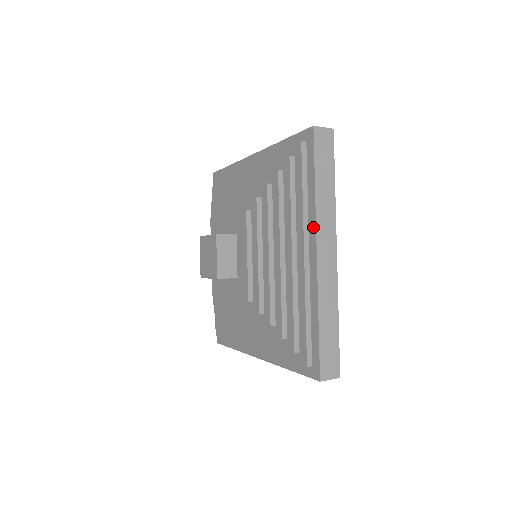
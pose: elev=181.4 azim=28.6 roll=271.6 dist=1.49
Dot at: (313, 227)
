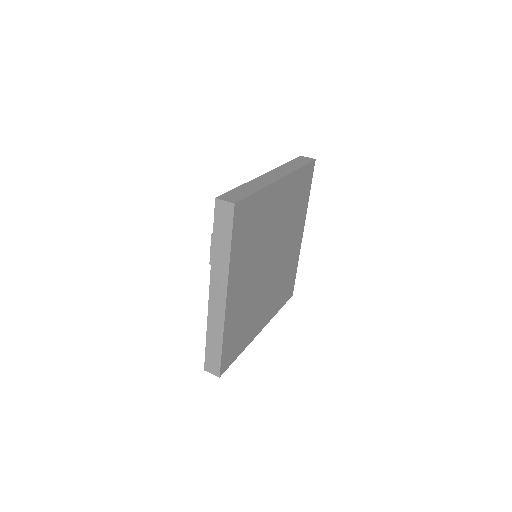
Dot at: (212, 274)
